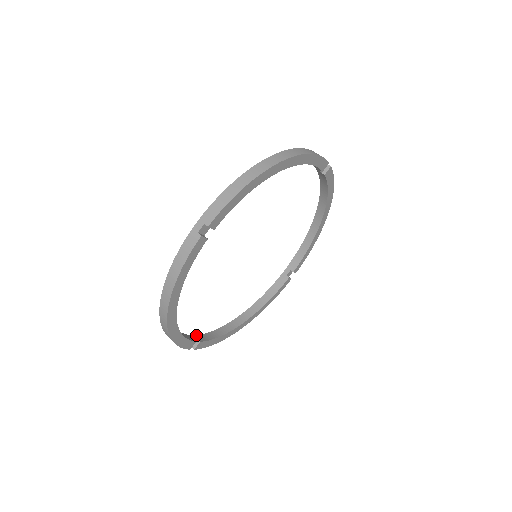
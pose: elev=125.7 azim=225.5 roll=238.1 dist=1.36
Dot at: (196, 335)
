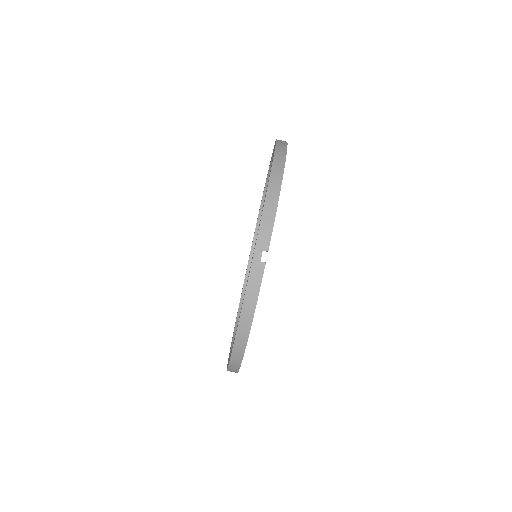
Dot at: (251, 249)
